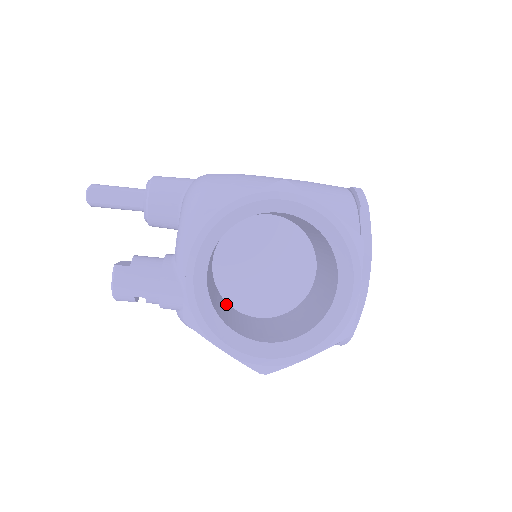
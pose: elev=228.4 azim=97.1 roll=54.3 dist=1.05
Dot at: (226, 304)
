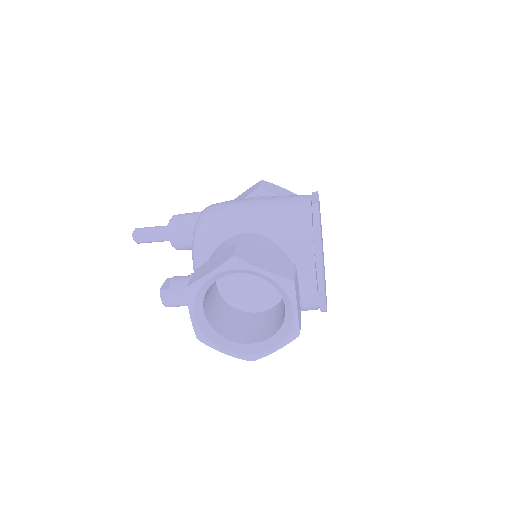
Dot at: (231, 309)
